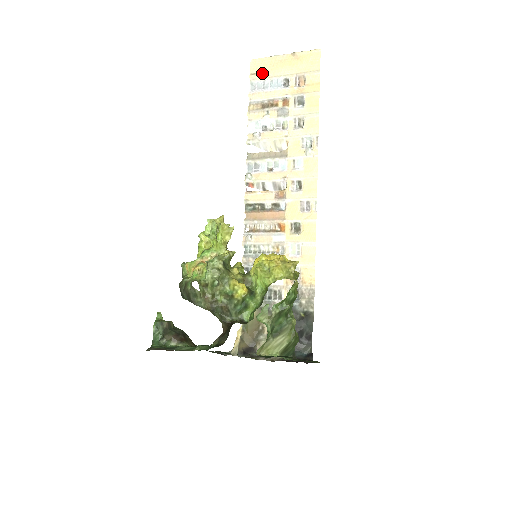
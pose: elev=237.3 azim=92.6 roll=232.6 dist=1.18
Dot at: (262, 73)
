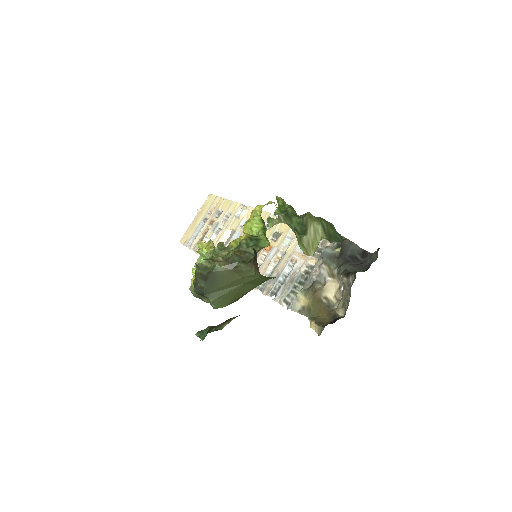
Dot at: (189, 236)
